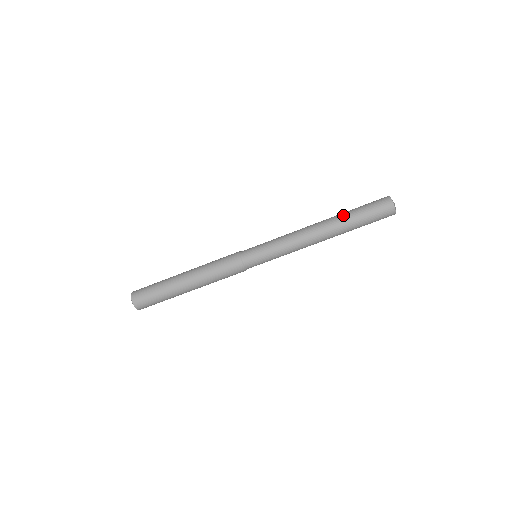
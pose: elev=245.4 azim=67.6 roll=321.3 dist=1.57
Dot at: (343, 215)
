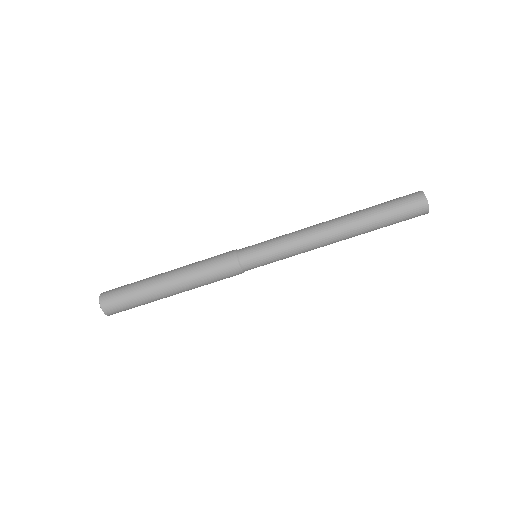
Dot at: (364, 209)
